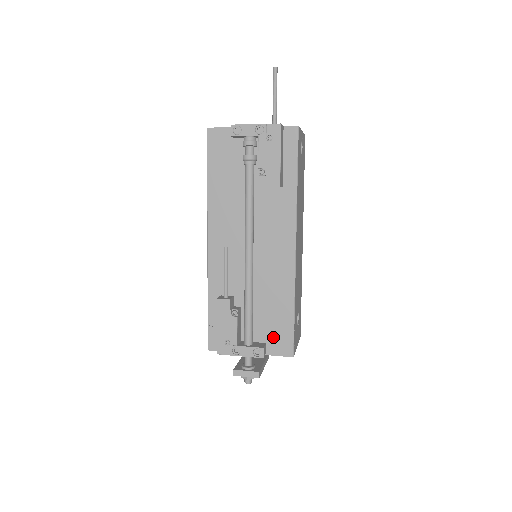
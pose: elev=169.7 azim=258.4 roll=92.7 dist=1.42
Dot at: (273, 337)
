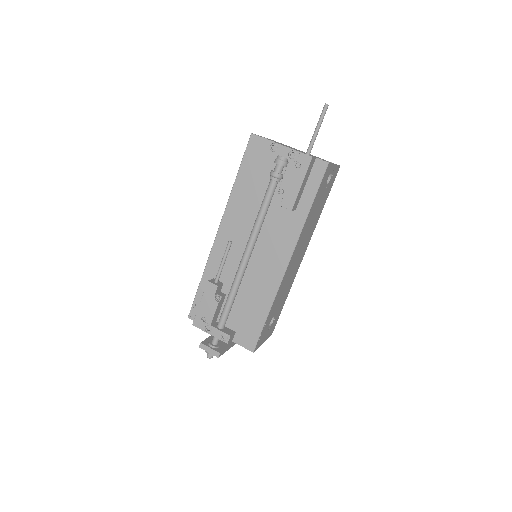
Dot at: (243, 329)
